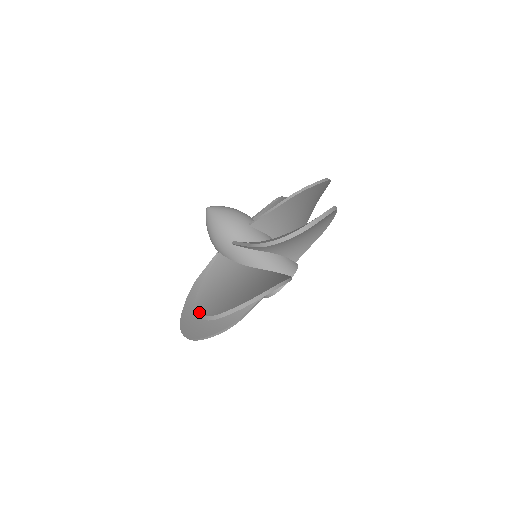
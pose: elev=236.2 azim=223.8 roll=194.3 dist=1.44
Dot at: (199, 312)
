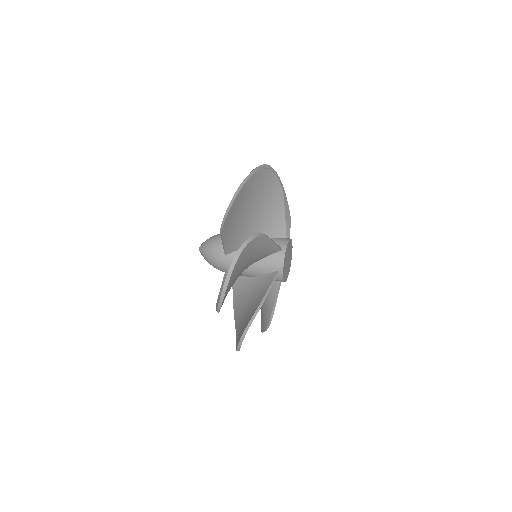
Dot at: (216, 309)
